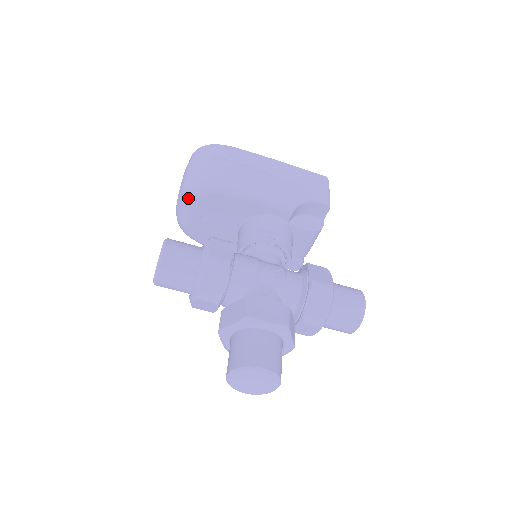
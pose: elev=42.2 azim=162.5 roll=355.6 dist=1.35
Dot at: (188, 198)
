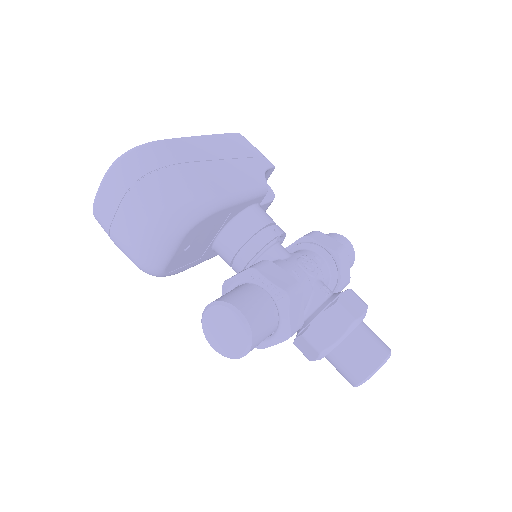
Dot at: (176, 237)
